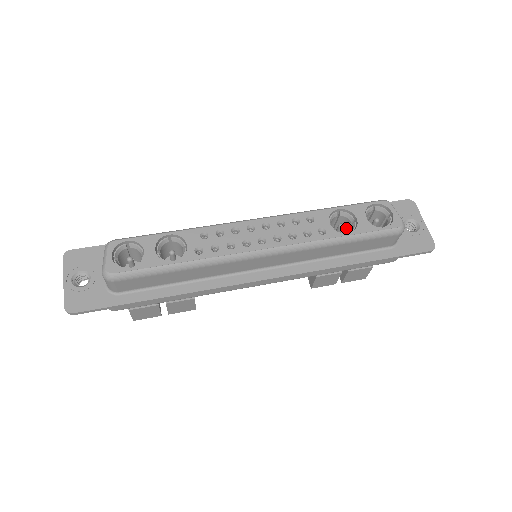
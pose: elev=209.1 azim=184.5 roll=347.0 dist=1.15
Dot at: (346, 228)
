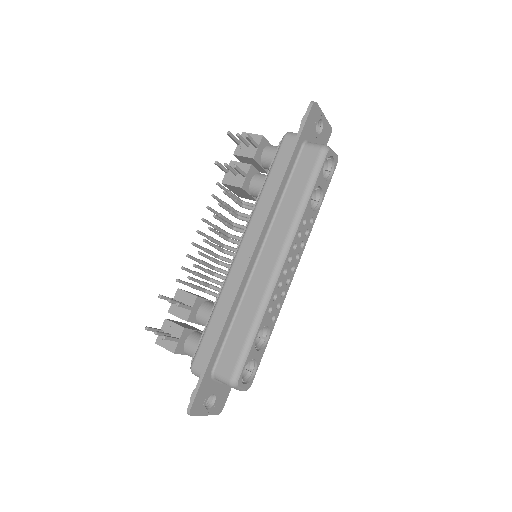
Dot at: occluded
